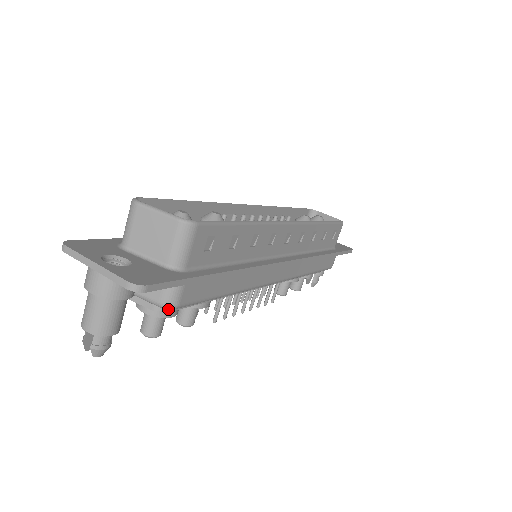
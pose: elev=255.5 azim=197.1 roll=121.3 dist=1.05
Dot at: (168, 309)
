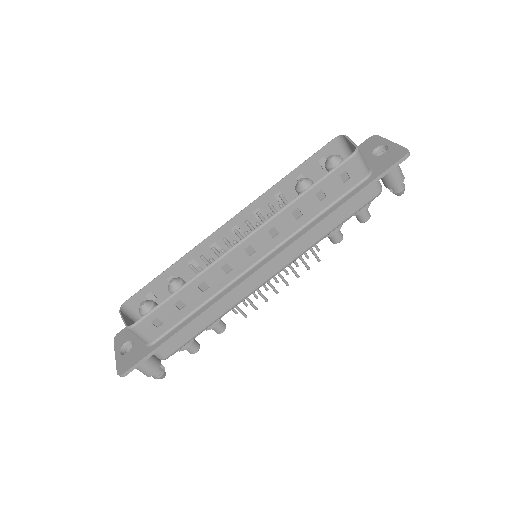
Dot at: (165, 359)
